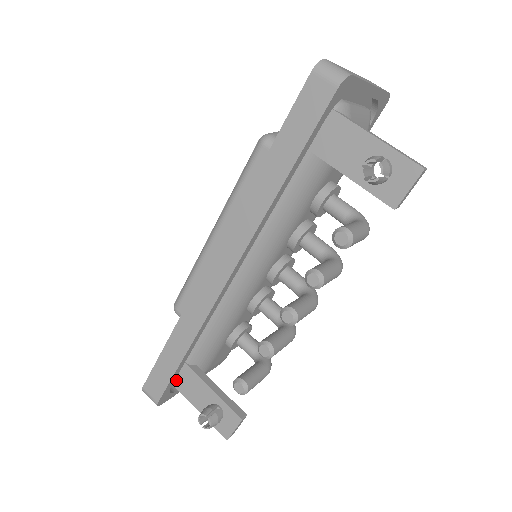
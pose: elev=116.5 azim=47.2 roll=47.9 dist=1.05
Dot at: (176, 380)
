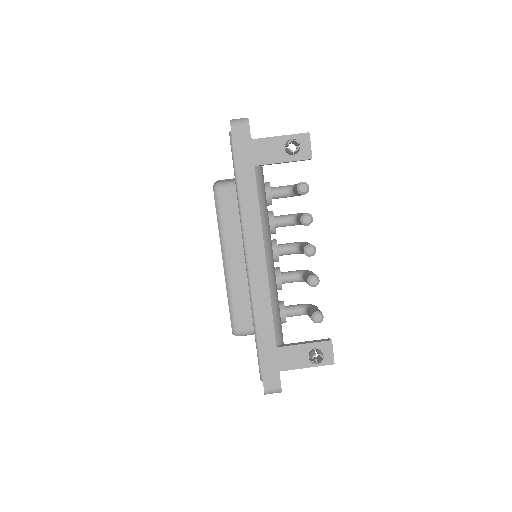
Dot at: occluded
